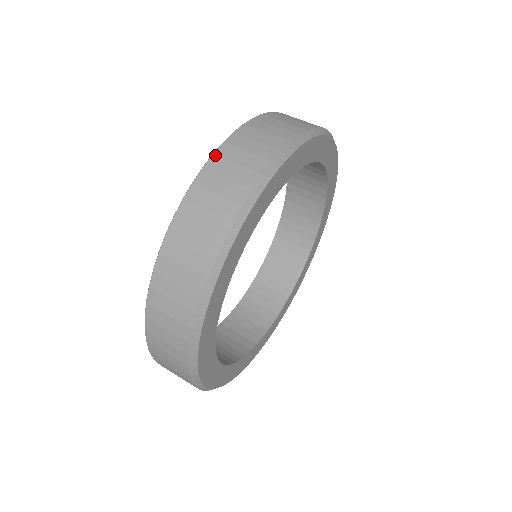
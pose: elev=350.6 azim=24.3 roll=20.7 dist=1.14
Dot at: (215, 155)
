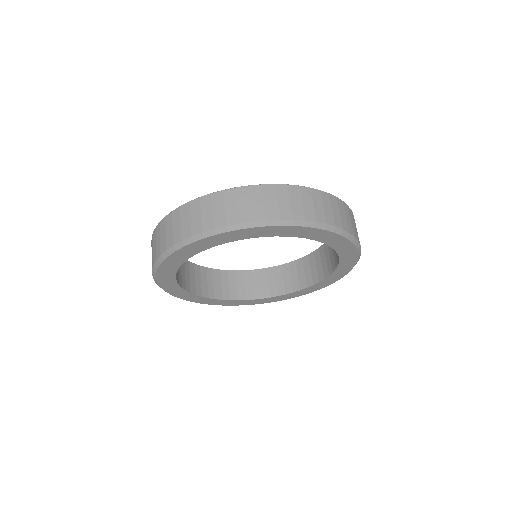
Dot at: (236, 189)
